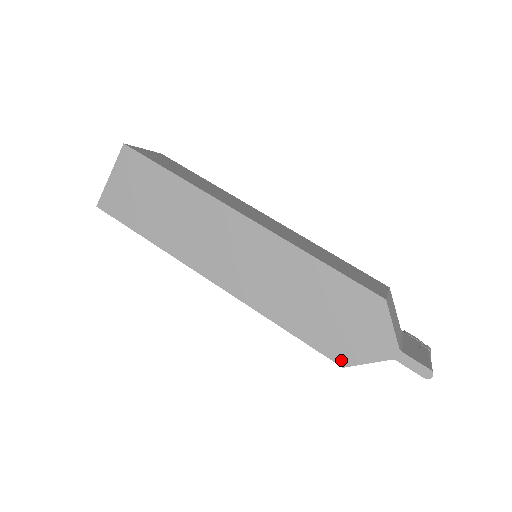
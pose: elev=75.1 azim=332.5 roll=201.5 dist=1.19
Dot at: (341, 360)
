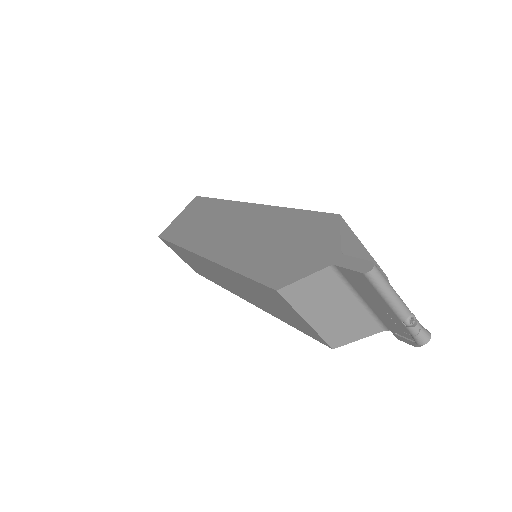
Dot at: (277, 283)
